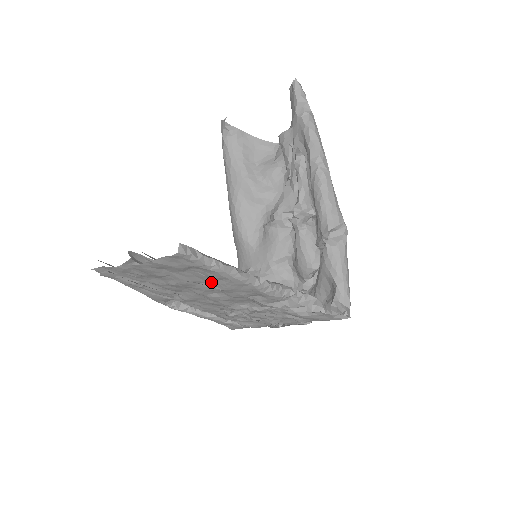
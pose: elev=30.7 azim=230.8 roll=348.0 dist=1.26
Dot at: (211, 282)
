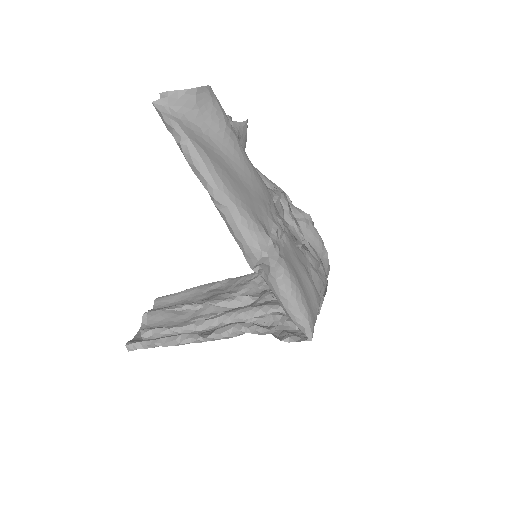
Dot at: occluded
